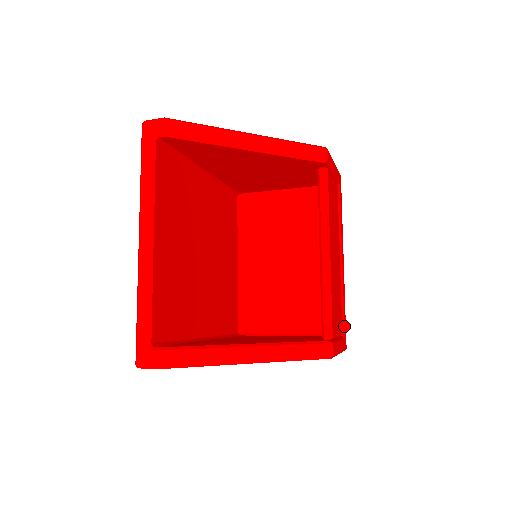
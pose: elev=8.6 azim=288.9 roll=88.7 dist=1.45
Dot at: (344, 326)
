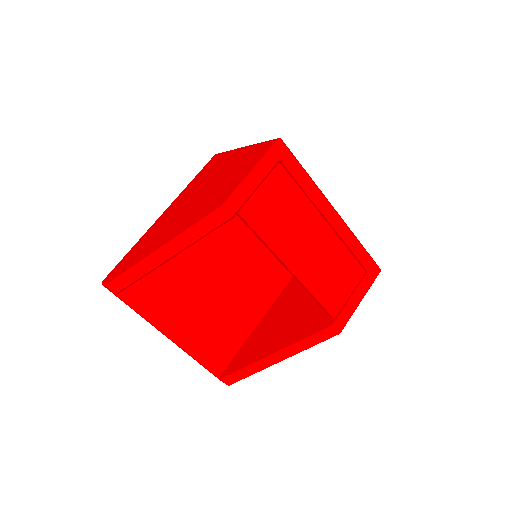
Dot at: (365, 264)
